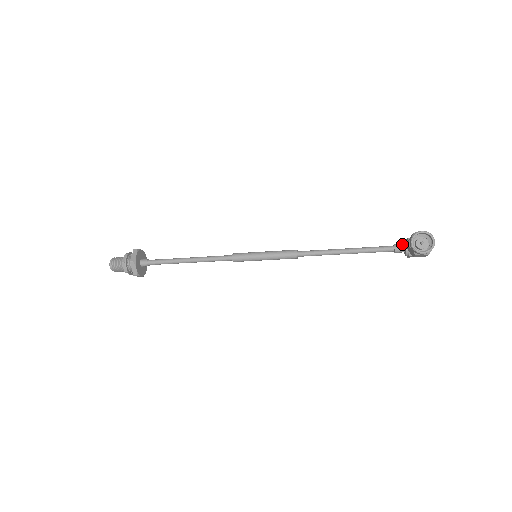
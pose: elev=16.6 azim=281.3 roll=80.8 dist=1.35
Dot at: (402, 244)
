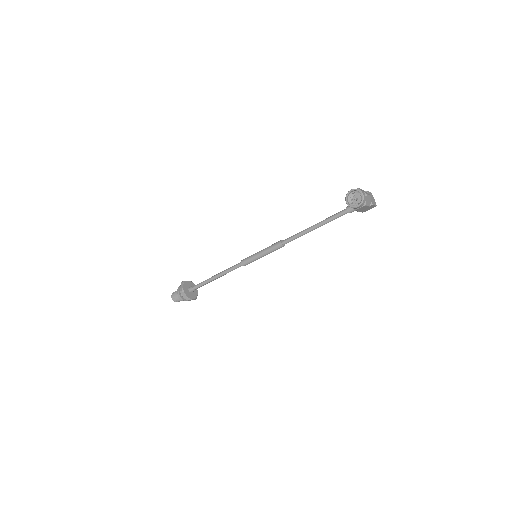
Dot at: occluded
